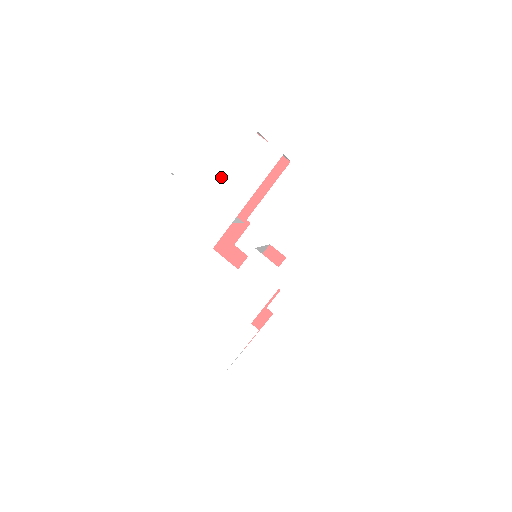
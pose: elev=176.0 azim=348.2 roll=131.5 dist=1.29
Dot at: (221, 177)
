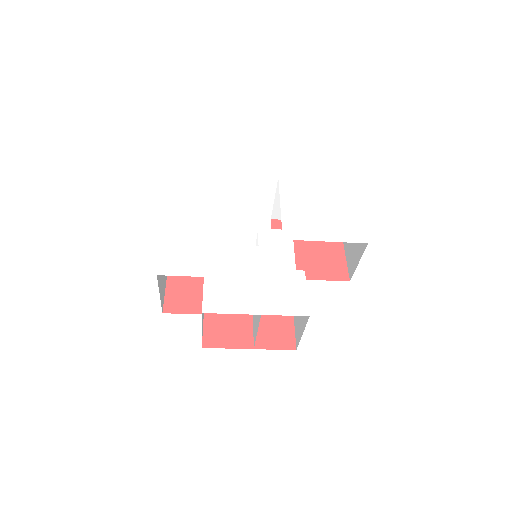
Dot at: (203, 205)
